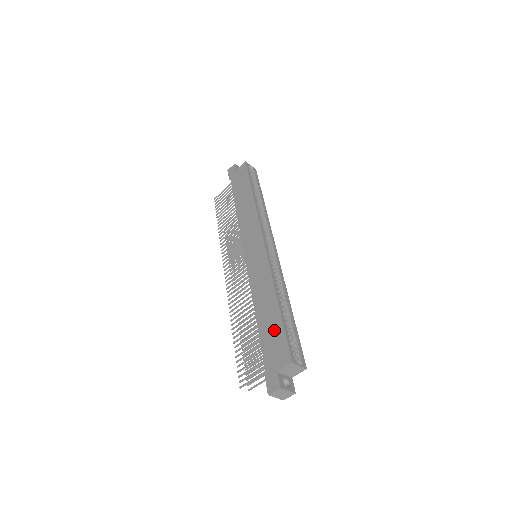
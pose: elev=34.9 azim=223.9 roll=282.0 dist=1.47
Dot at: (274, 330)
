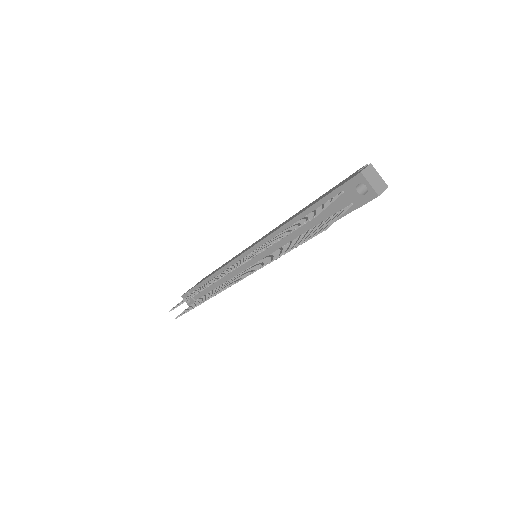
Dot at: (325, 194)
